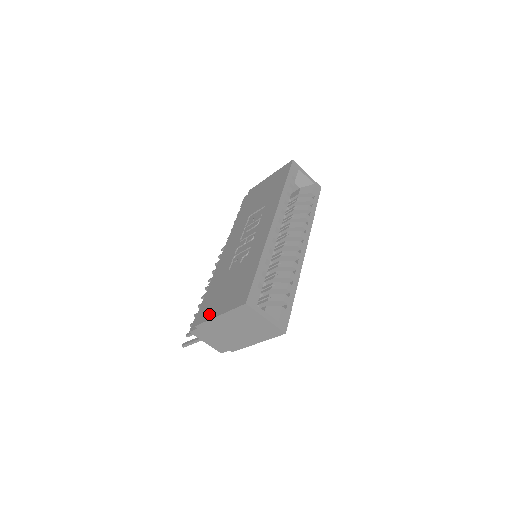
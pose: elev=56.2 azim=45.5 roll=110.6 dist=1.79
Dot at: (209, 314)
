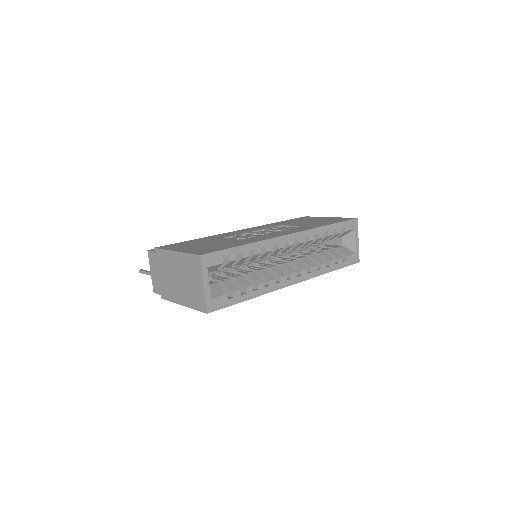
Dot at: (172, 247)
